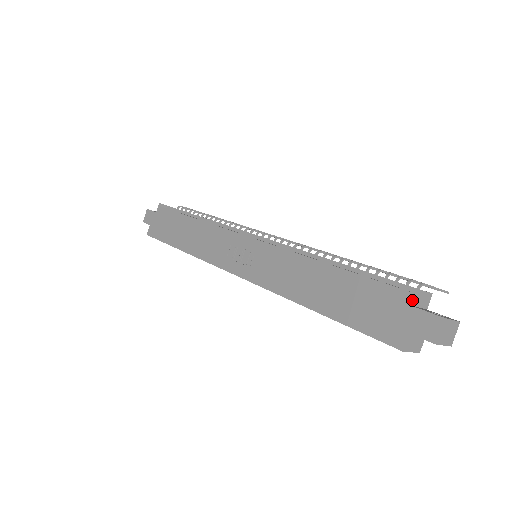
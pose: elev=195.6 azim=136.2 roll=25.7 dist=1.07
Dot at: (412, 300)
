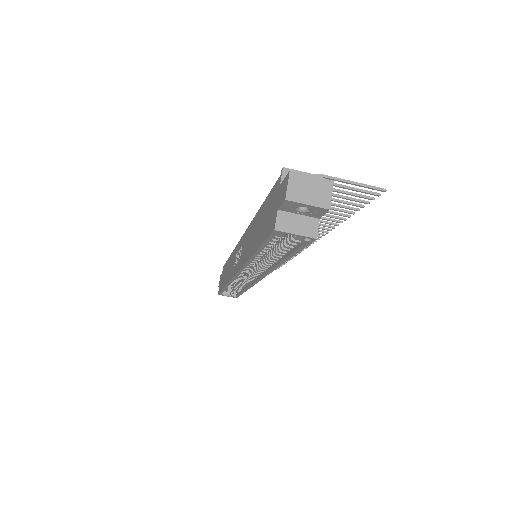
Dot at: (281, 180)
